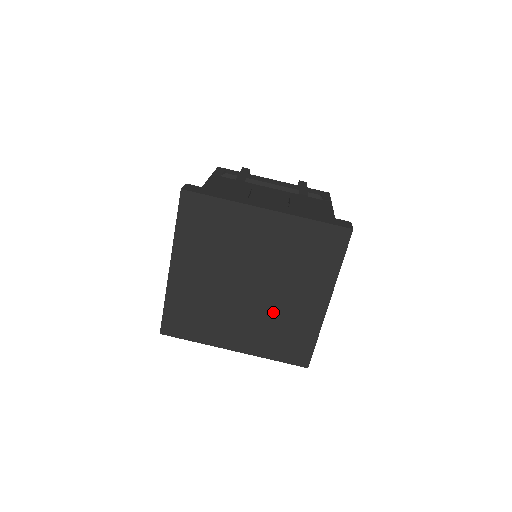
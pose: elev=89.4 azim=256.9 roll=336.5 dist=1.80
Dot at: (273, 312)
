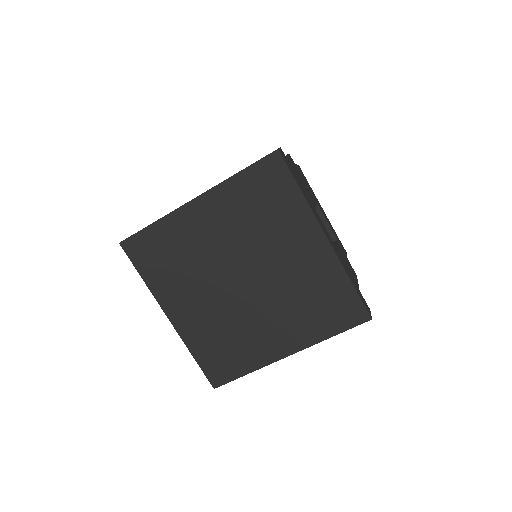
Dot at: (286, 288)
